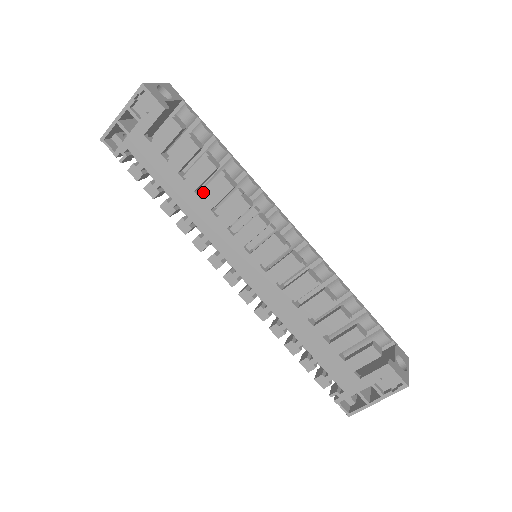
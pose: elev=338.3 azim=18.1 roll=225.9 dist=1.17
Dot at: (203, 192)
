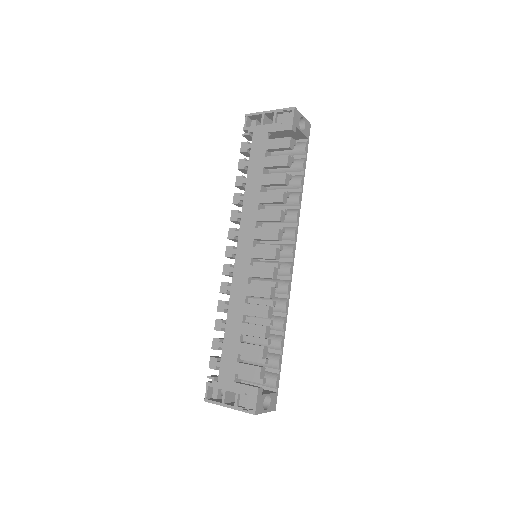
Dot at: occluded
